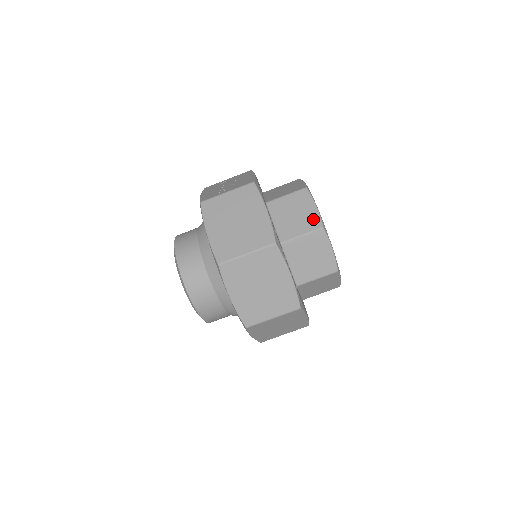
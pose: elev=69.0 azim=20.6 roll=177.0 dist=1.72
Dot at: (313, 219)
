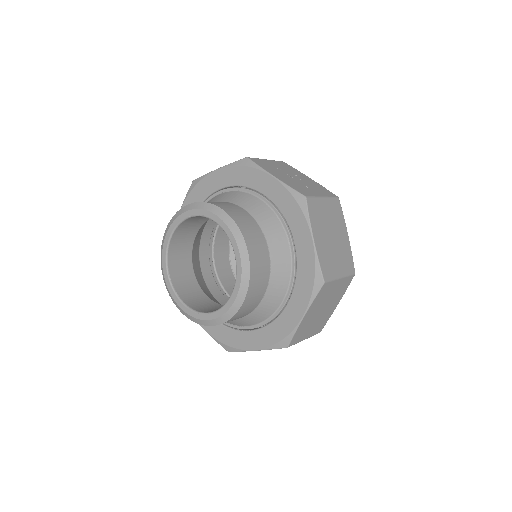
Dot at: occluded
